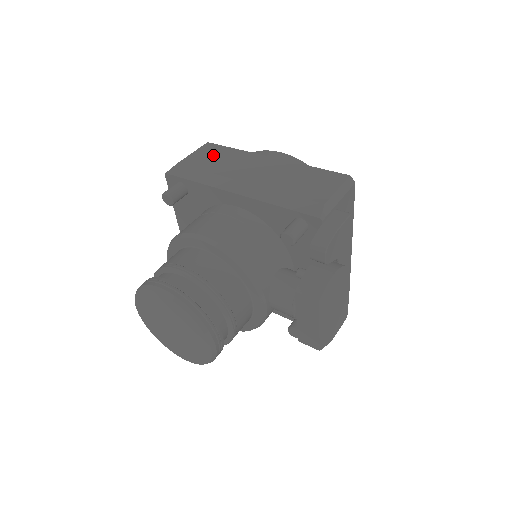
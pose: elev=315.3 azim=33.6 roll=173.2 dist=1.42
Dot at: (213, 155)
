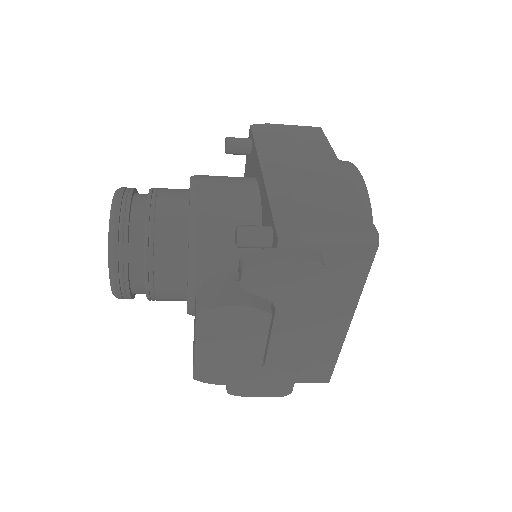
Dot at: (303, 136)
